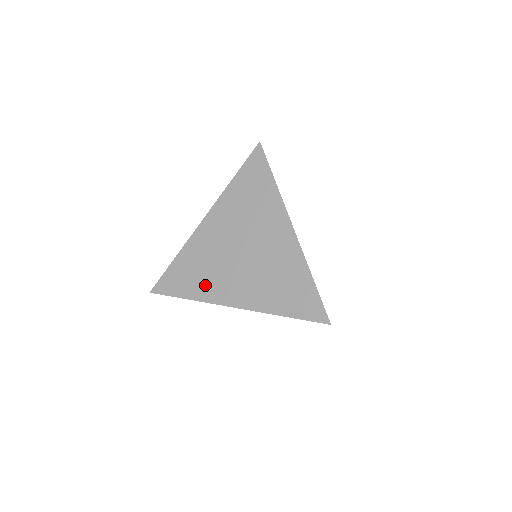
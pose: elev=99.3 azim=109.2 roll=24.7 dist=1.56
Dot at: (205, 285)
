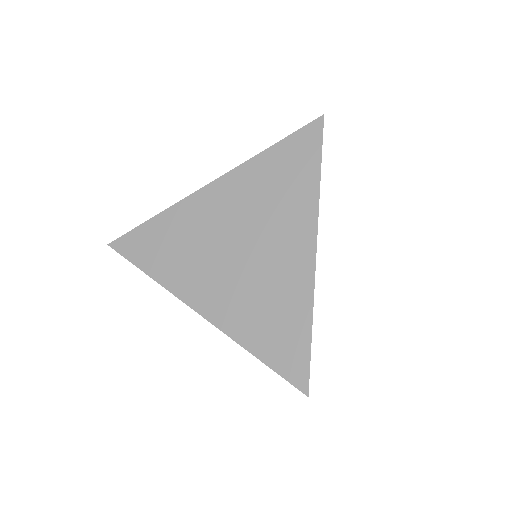
Dot at: (176, 268)
